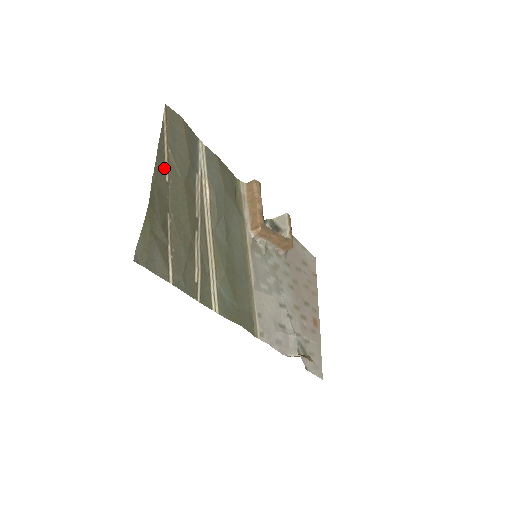
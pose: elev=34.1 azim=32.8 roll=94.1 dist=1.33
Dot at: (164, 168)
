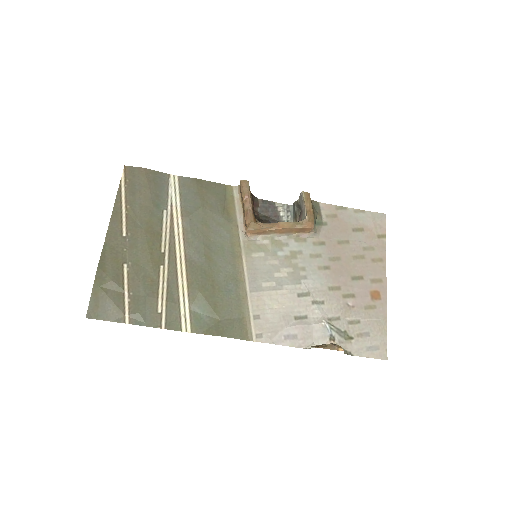
Dot at: (121, 226)
